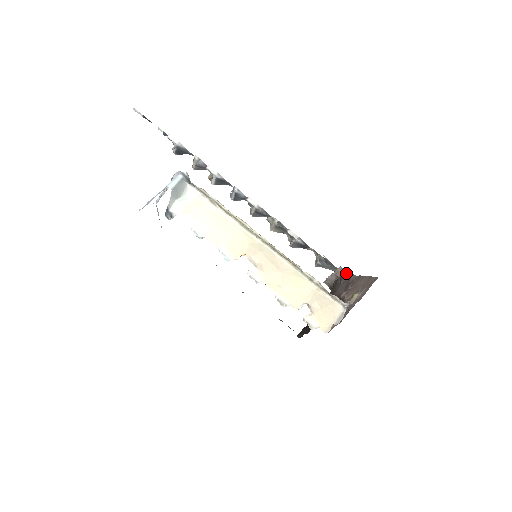
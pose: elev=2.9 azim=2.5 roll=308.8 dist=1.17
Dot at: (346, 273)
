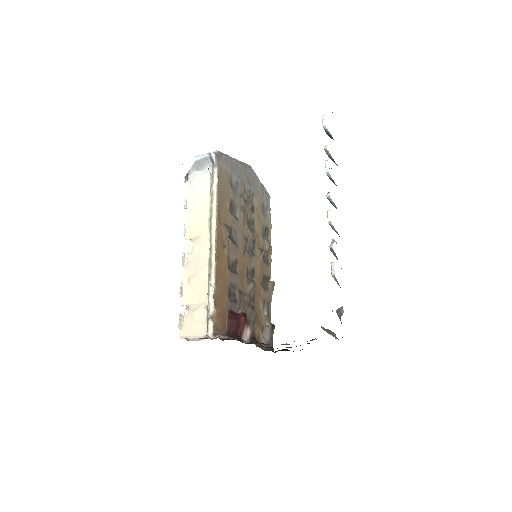
Dot at: occluded
